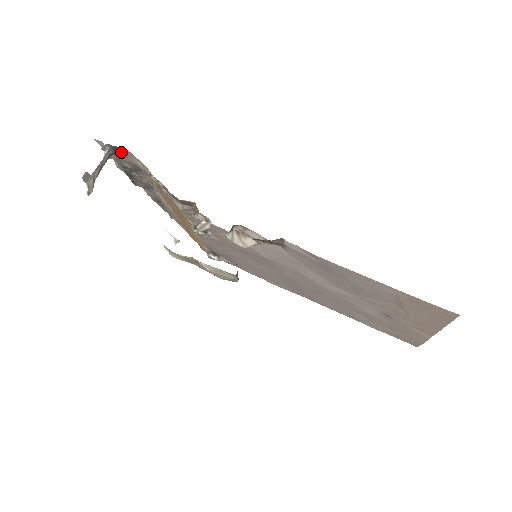
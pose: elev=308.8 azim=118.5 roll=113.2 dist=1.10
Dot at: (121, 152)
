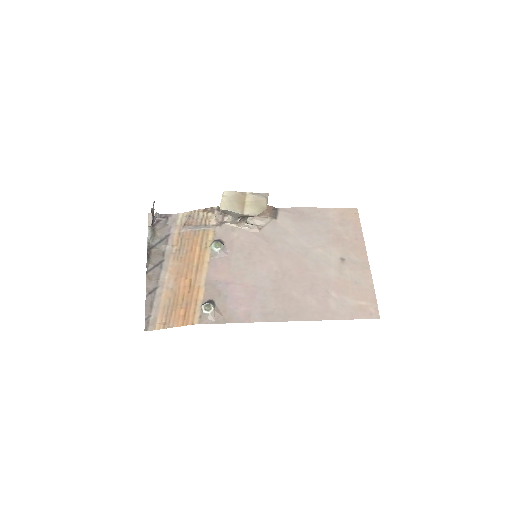
Dot at: (161, 224)
